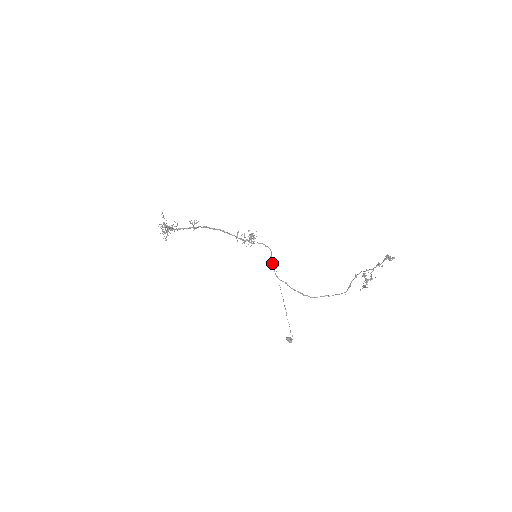
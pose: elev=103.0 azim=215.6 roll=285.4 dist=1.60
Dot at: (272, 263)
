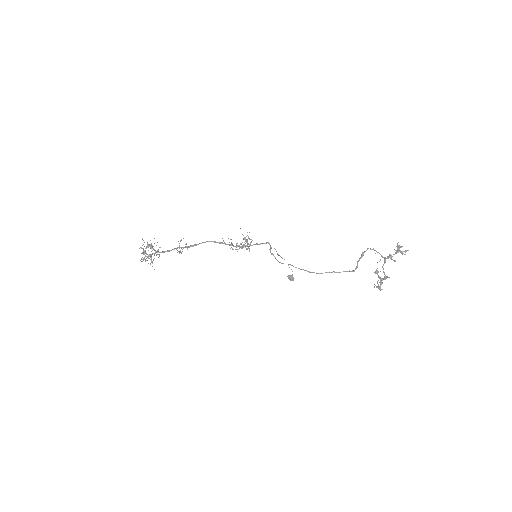
Dot at: occluded
